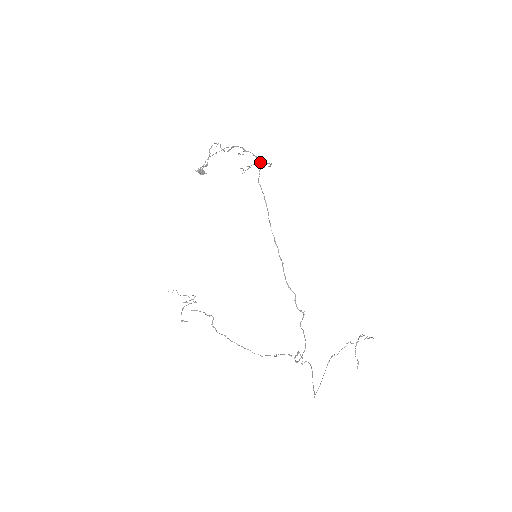
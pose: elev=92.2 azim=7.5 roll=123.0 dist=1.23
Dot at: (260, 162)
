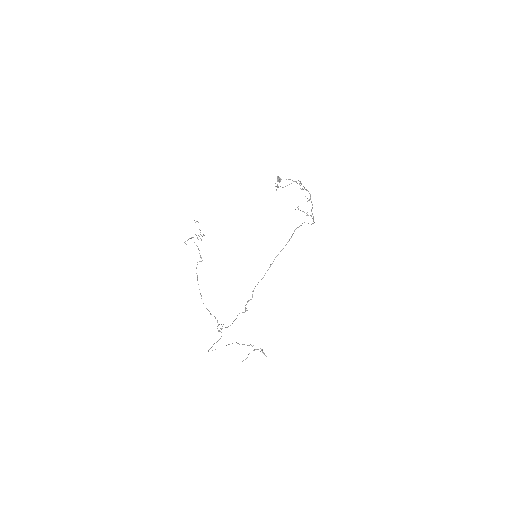
Dot at: (310, 215)
